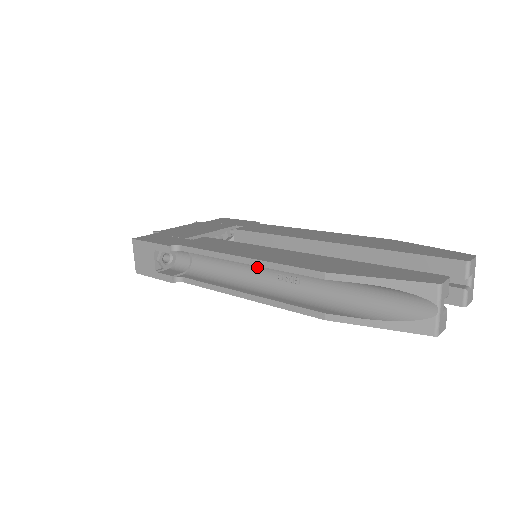
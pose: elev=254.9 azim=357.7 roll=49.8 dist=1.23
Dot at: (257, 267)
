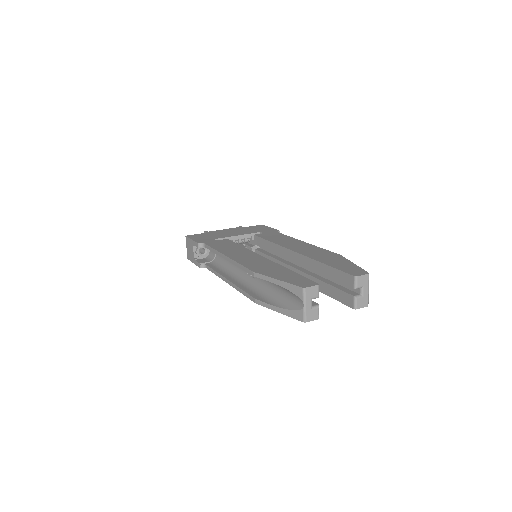
Dot at: occluded
